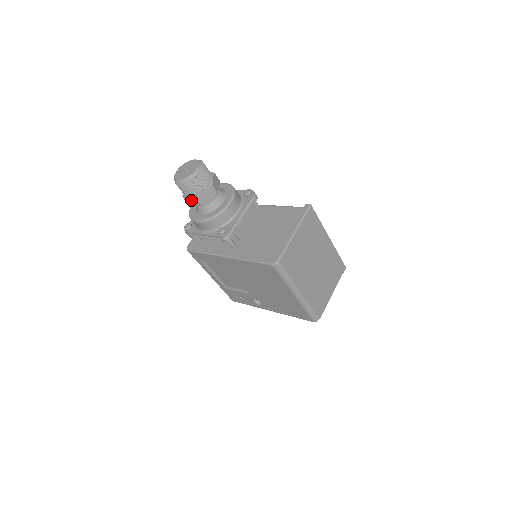
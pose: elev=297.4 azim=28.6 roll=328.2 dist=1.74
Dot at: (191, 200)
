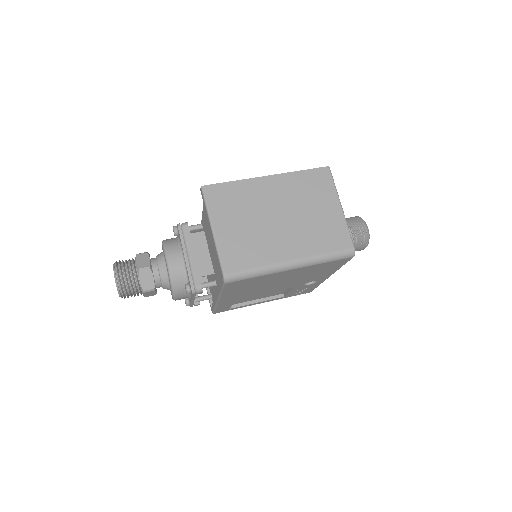
Dot at: (148, 294)
